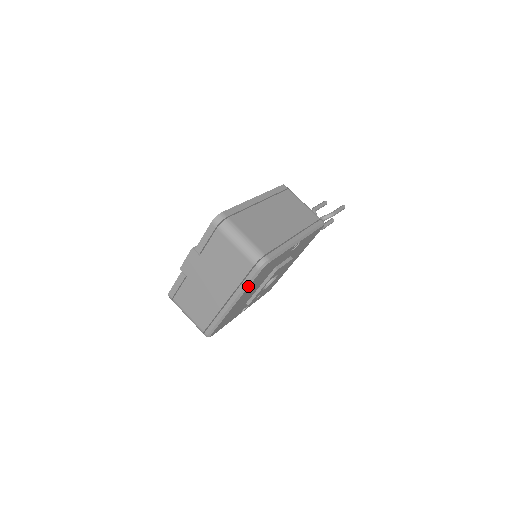
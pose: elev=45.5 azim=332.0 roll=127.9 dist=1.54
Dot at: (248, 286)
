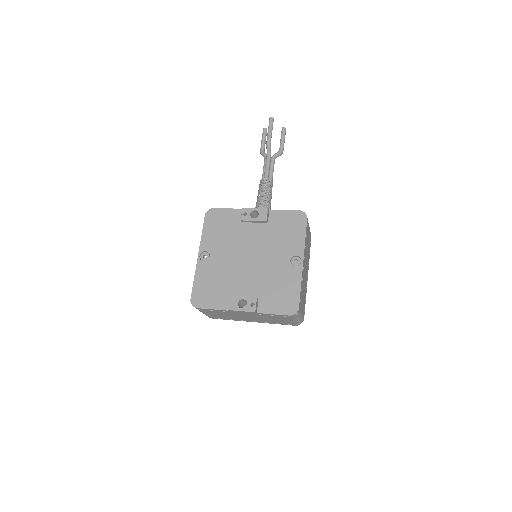
Dot at: (277, 323)
